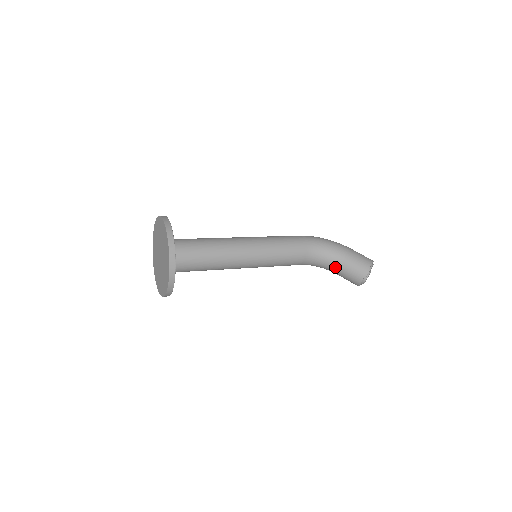
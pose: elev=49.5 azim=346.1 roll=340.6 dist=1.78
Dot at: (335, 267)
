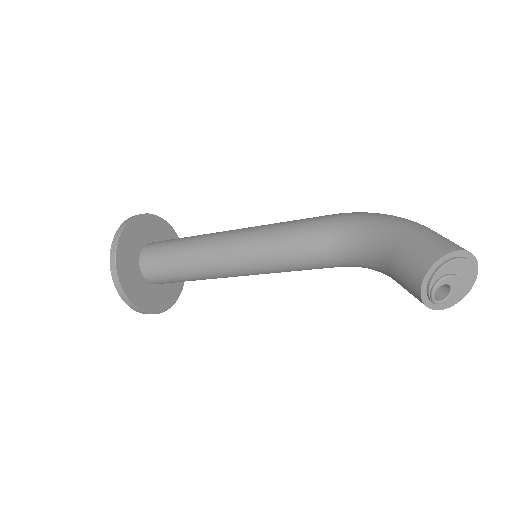
Dot at: (383, 268)
